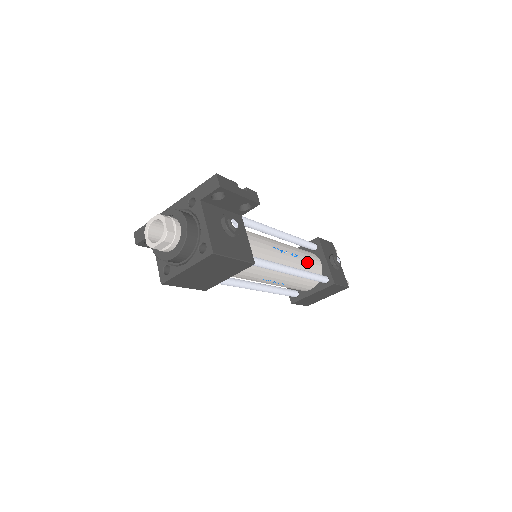
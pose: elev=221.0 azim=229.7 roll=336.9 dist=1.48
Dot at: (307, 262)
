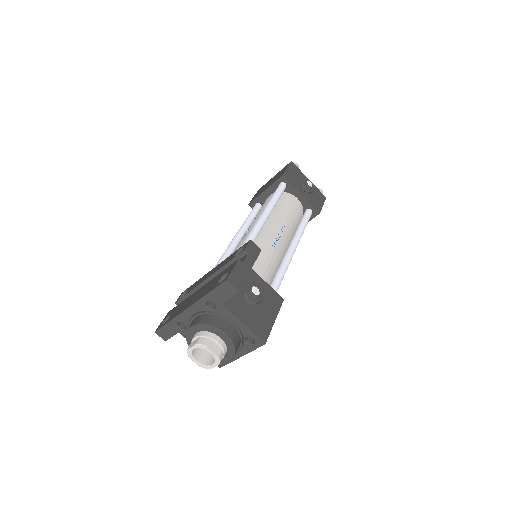
Dot at: (292, 217)
